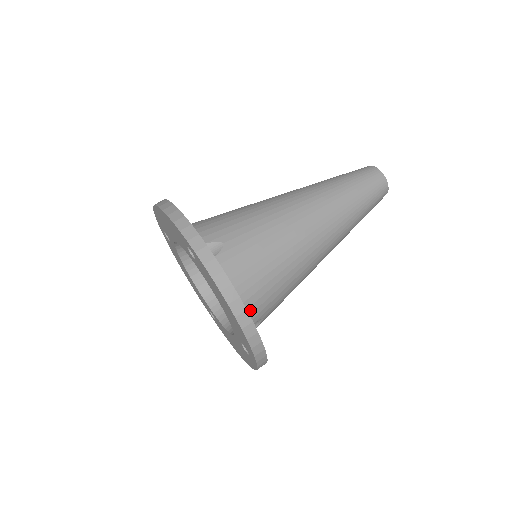
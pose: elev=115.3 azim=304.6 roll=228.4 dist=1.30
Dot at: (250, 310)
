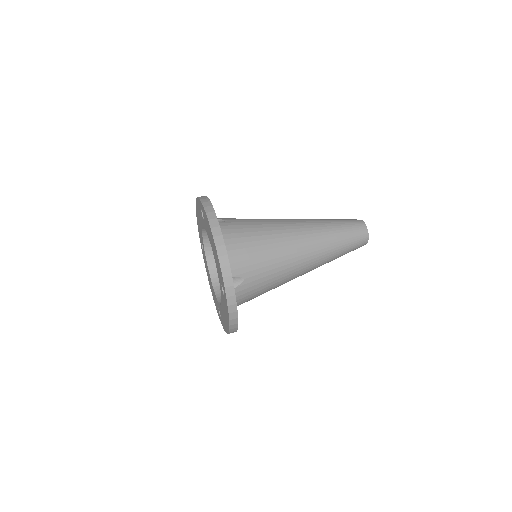
Dot at: (232, 260)
